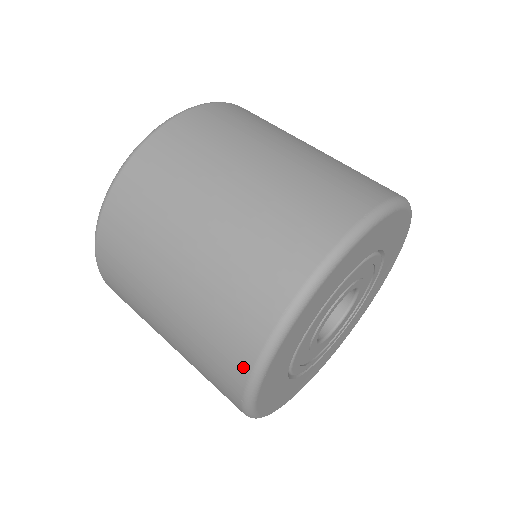
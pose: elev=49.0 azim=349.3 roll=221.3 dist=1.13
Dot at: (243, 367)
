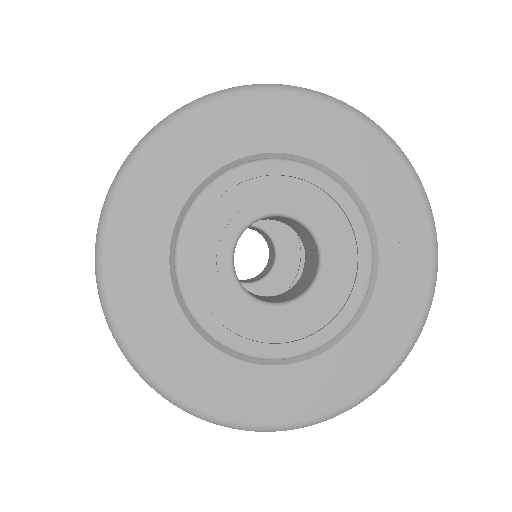
Dot at: occluded
